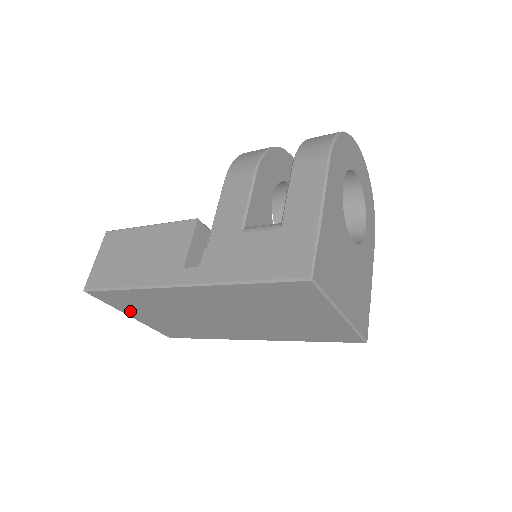
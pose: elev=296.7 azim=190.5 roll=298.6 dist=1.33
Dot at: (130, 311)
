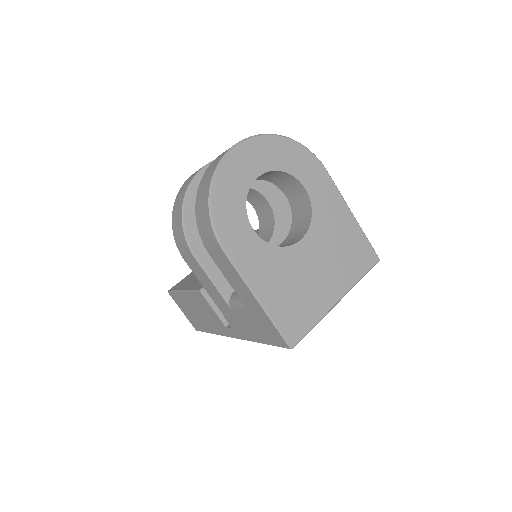
Dot at: occluded
